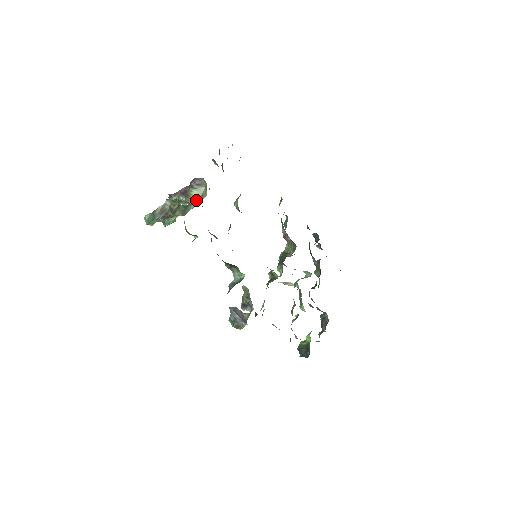
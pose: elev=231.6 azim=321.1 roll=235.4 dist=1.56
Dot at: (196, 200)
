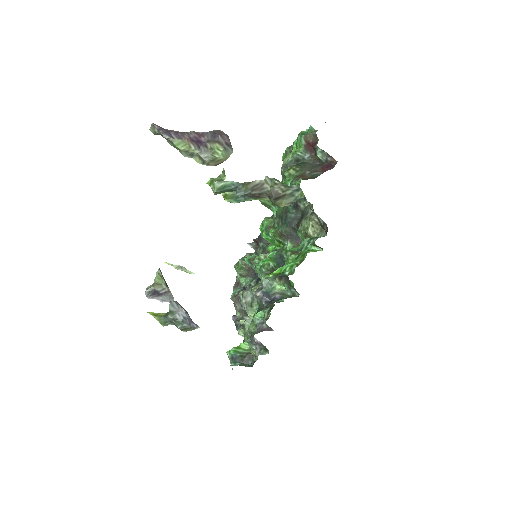
Dot at: (217, 163)
